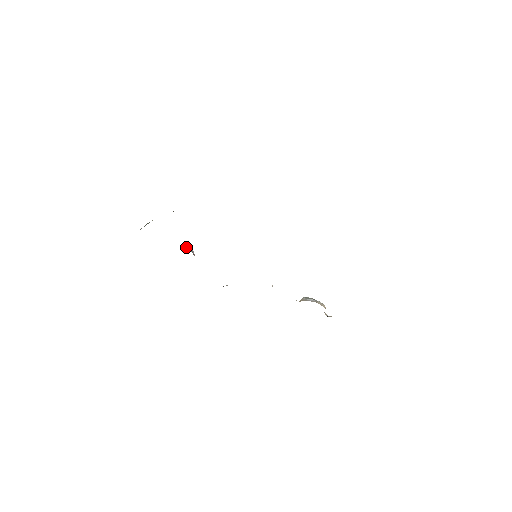
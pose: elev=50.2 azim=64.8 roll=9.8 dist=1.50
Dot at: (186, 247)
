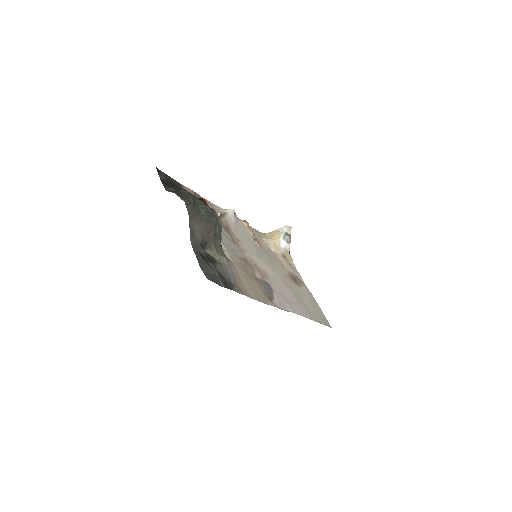
Dot at: occluded
